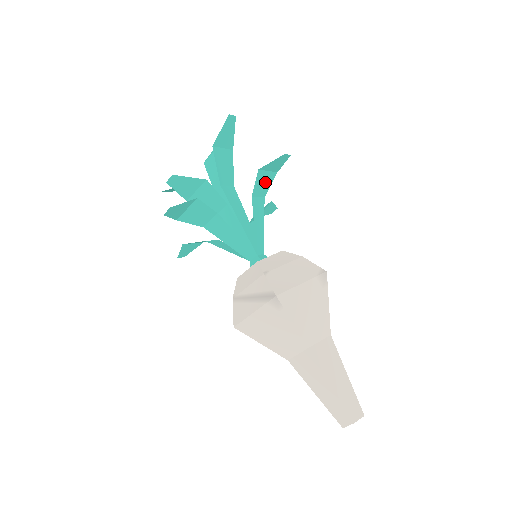
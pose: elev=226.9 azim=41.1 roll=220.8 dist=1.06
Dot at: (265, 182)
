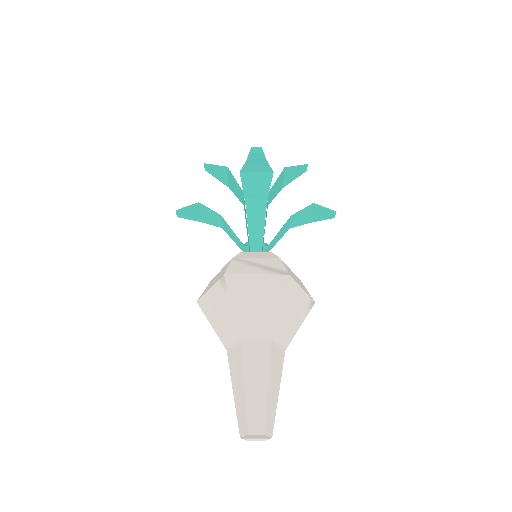
Dot at: (302, 218)
